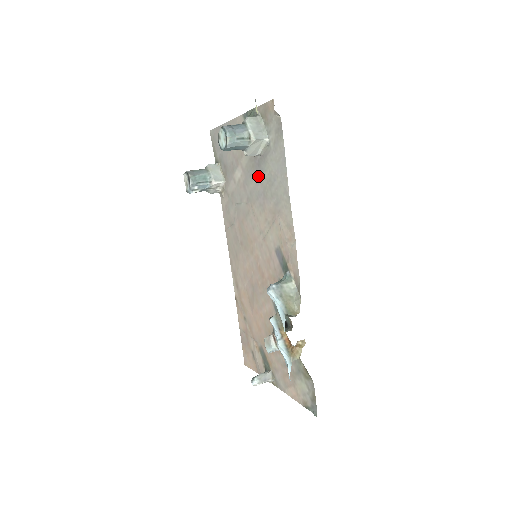
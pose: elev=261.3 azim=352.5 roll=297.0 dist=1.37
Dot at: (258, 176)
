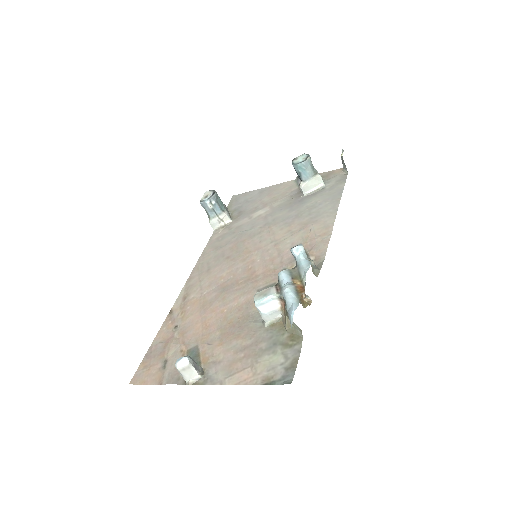
Dot at: (295, 207)
